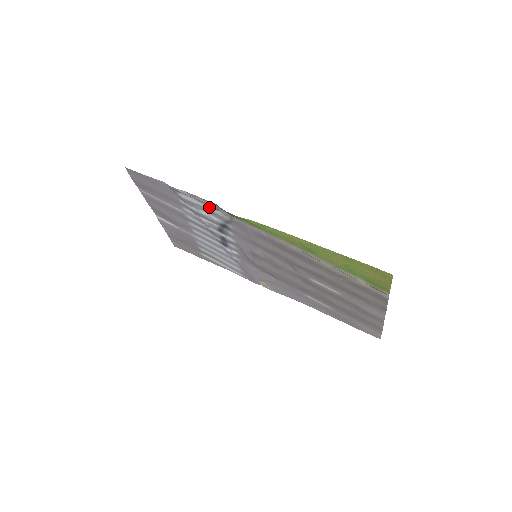
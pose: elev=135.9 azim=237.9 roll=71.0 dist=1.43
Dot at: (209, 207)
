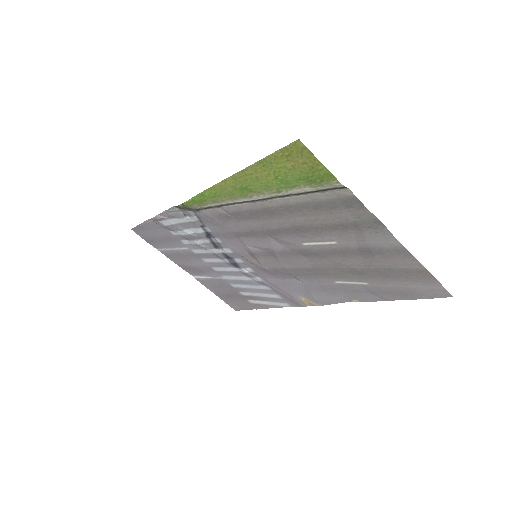
Dot at: (181, 218)
